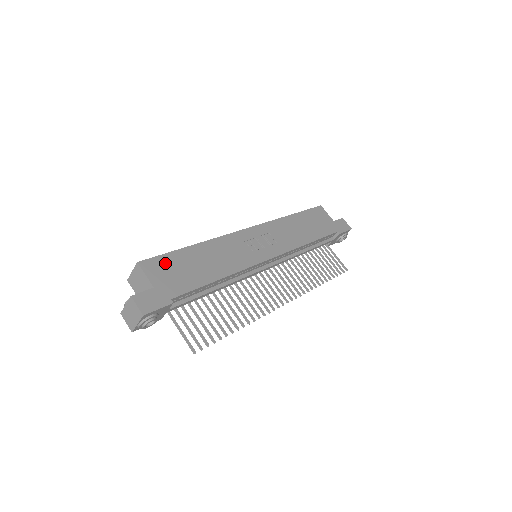
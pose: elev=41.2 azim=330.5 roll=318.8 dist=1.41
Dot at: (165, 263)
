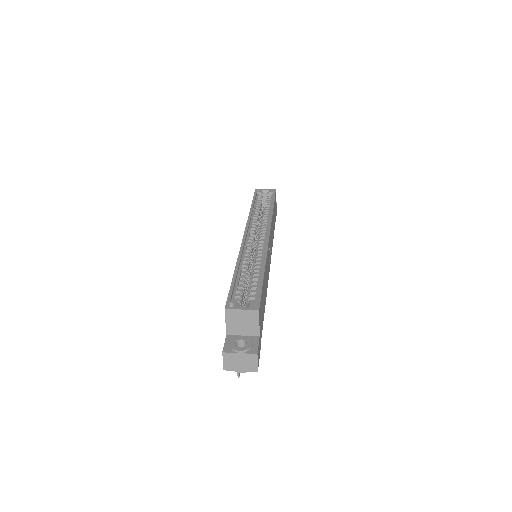
Dot at: occluded
